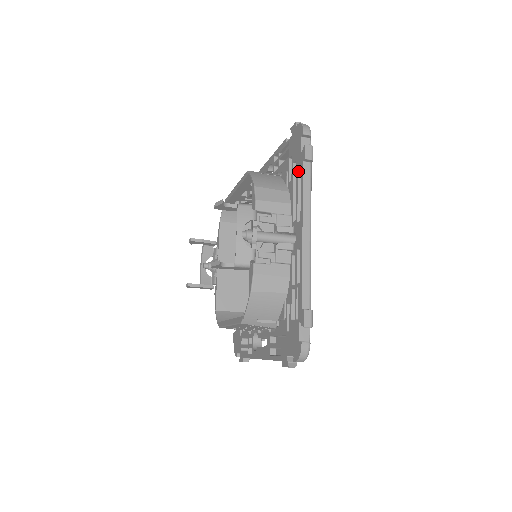
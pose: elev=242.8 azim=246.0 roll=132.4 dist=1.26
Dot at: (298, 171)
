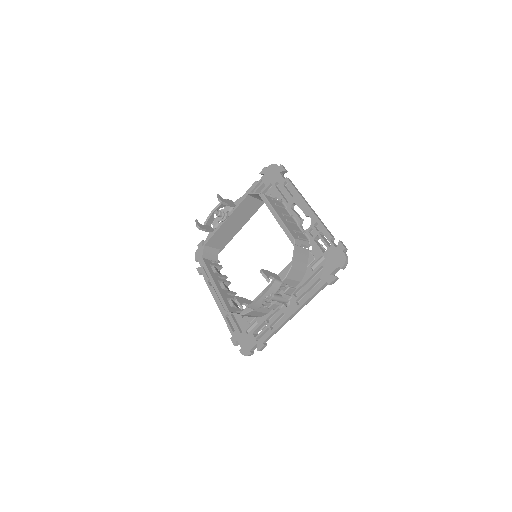
Dot at: (320, 278)
